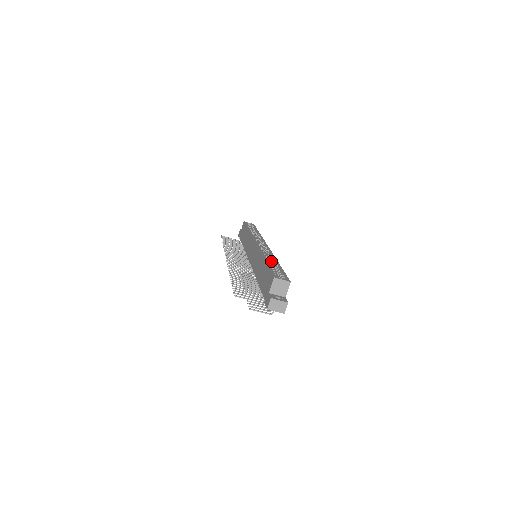
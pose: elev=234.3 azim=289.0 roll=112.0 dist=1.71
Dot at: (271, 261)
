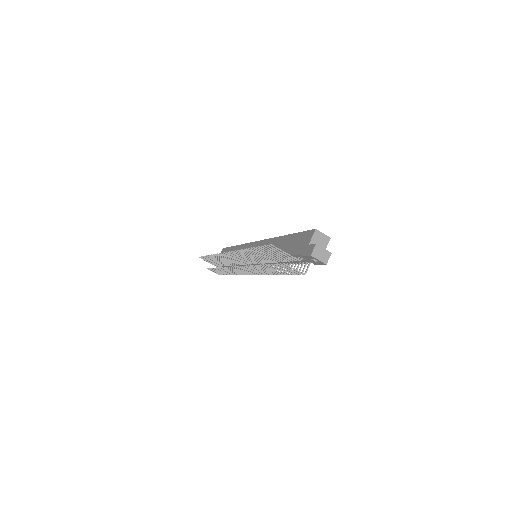
Dot at: occluded
